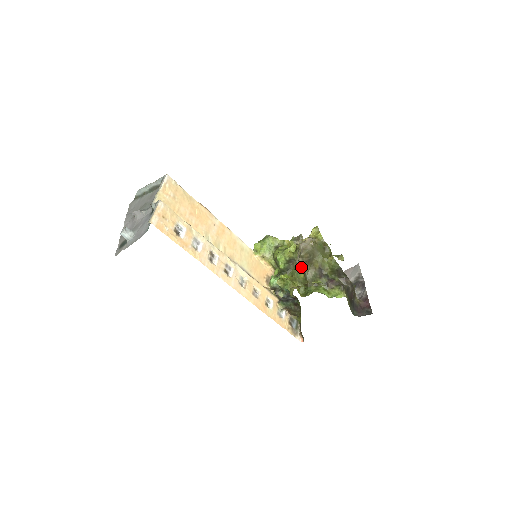
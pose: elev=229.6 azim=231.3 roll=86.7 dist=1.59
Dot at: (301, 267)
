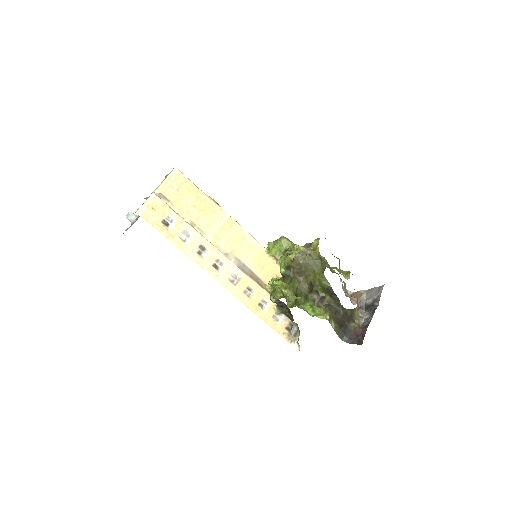
Dot at: occluded
